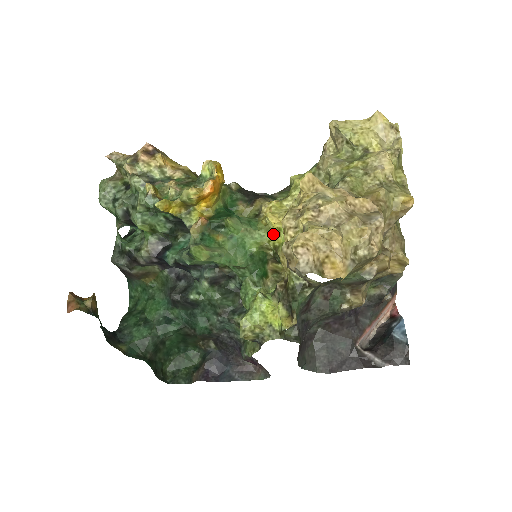
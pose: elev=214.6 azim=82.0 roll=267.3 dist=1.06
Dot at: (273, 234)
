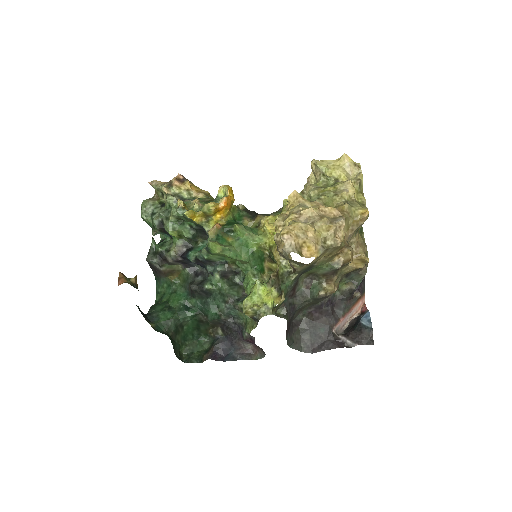
Dot at: (269, 238)
